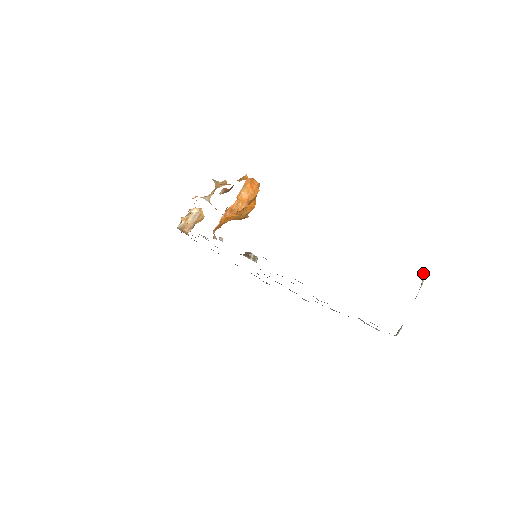
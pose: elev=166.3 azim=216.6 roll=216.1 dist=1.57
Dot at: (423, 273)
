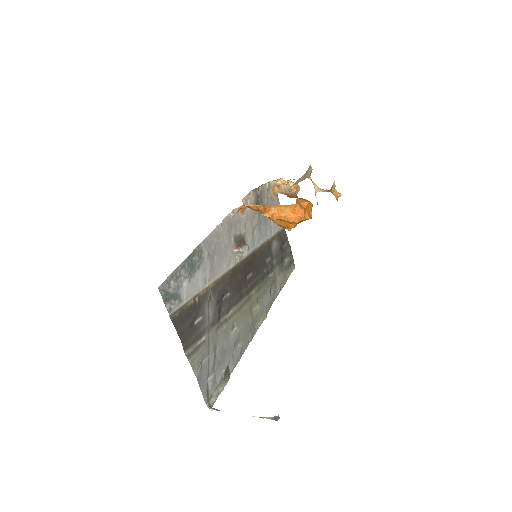
Dot at: (276, 416)
